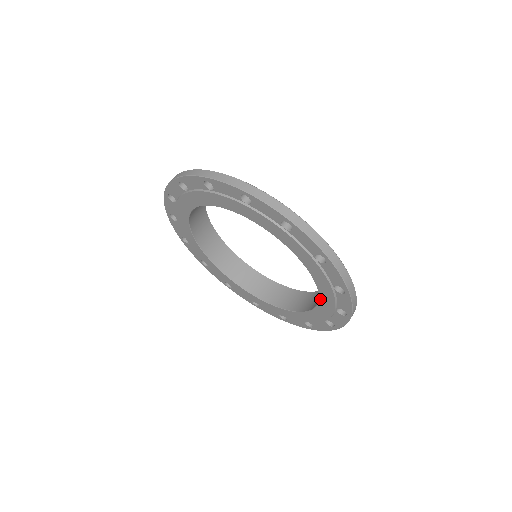
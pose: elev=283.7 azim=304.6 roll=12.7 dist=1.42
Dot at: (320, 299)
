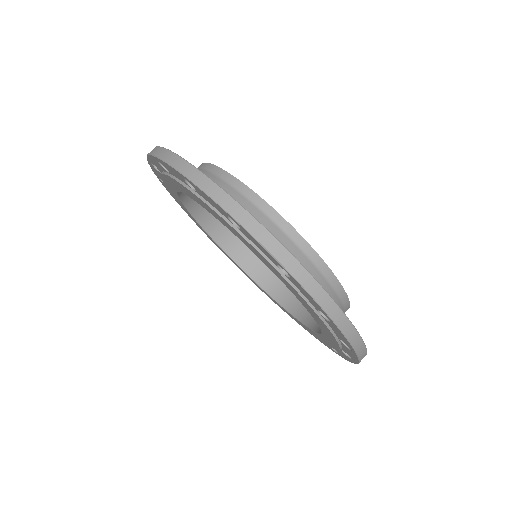
Dot at: (317, 323)
